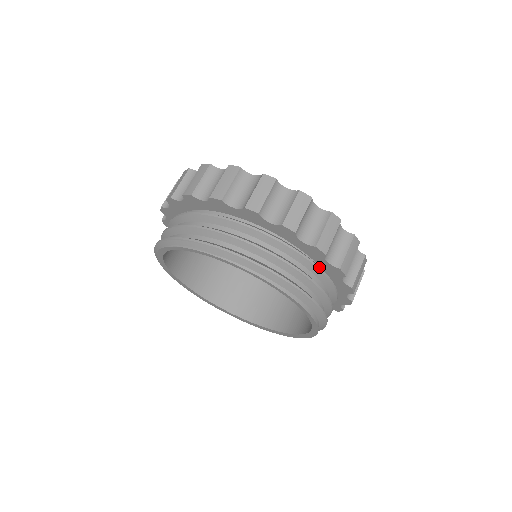
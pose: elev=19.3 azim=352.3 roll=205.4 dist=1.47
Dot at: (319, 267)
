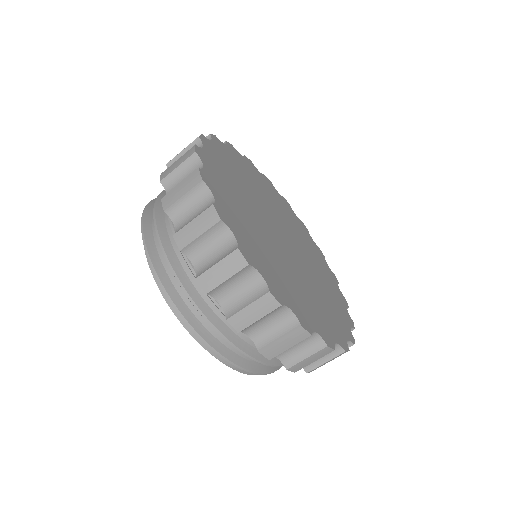
Dot at: (218, 303)
